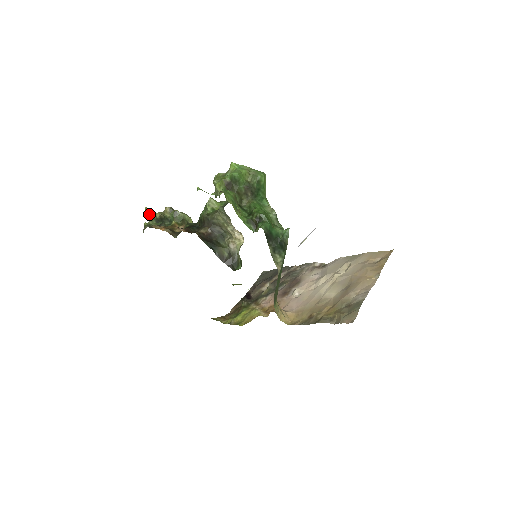
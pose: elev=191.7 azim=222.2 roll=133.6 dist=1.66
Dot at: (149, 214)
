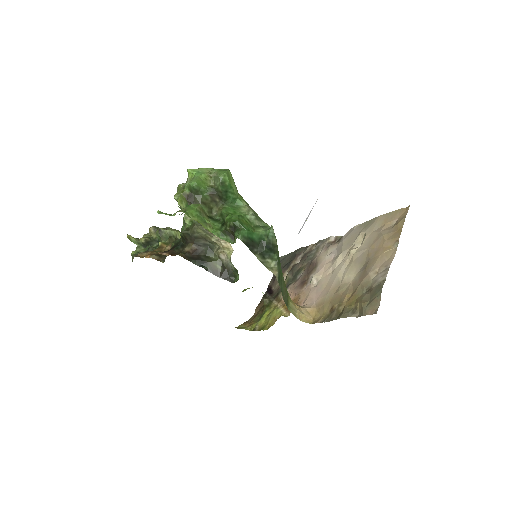
Dot at: (134, 241)
